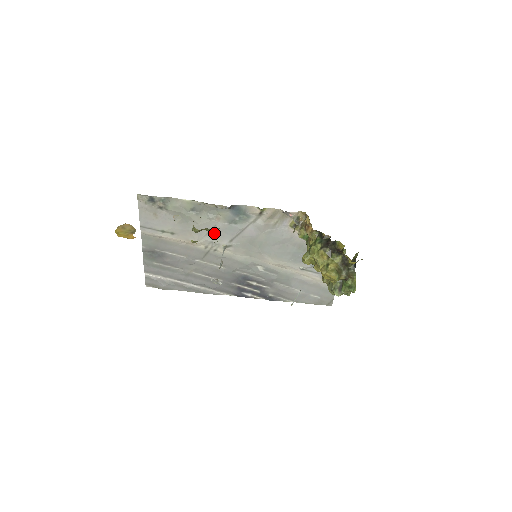
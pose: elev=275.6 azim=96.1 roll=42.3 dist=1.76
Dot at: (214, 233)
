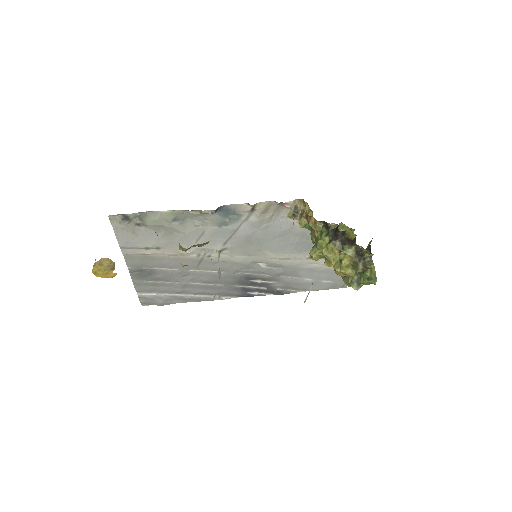
Dot at: (204, 239)
